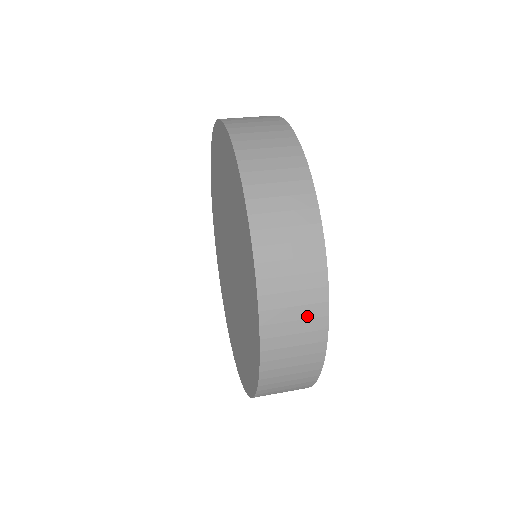
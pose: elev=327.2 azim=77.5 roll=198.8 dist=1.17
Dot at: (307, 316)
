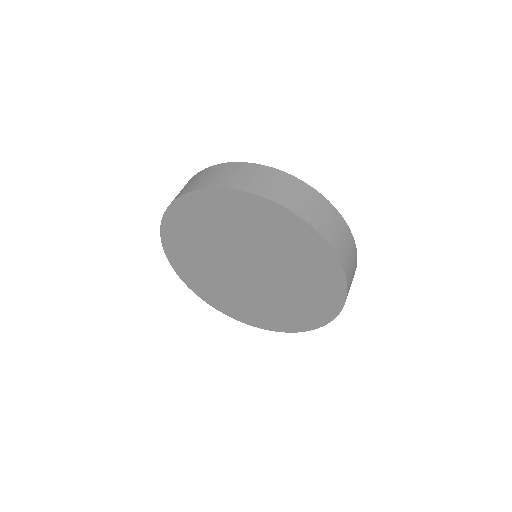
Dot at: occluded
